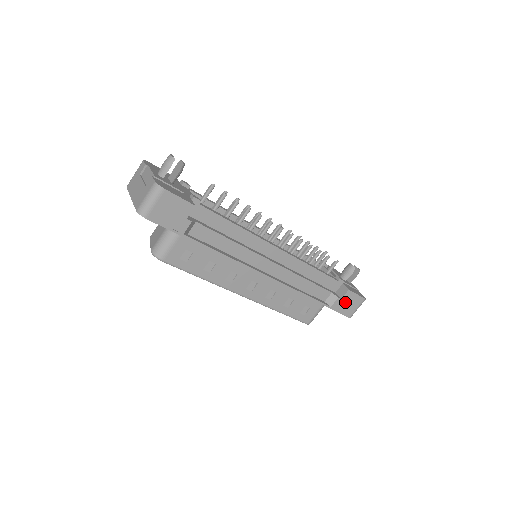
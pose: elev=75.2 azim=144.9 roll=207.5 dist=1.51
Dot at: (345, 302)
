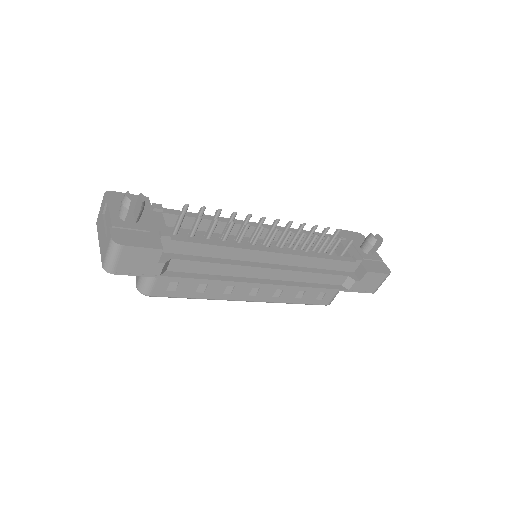
Dot at: (365, 282)
